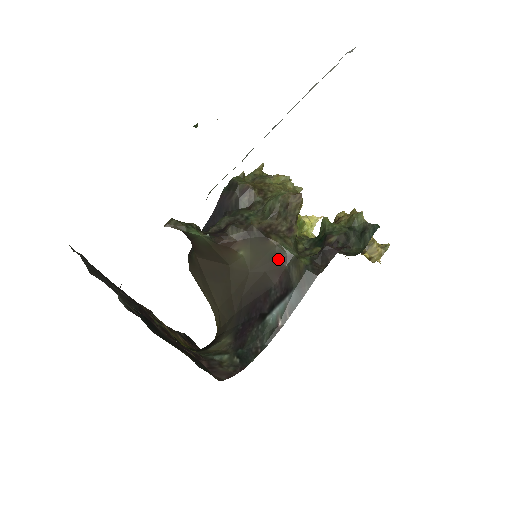
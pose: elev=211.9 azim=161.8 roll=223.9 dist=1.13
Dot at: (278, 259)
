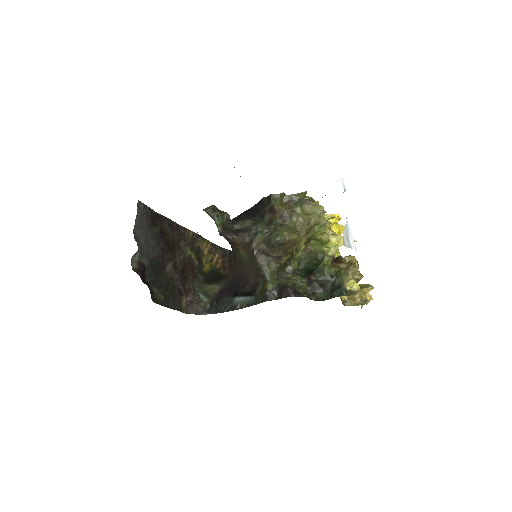
Dot at: (258, 272)
